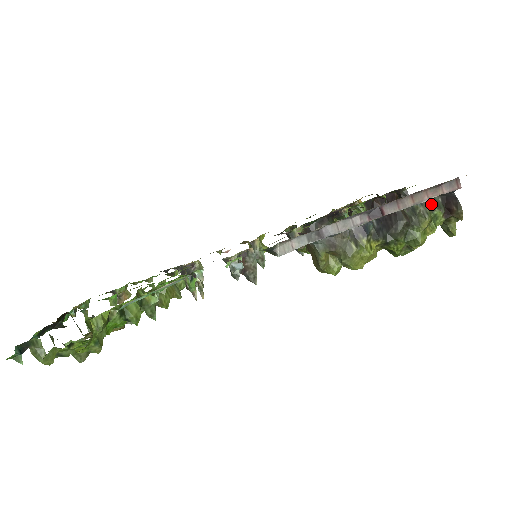
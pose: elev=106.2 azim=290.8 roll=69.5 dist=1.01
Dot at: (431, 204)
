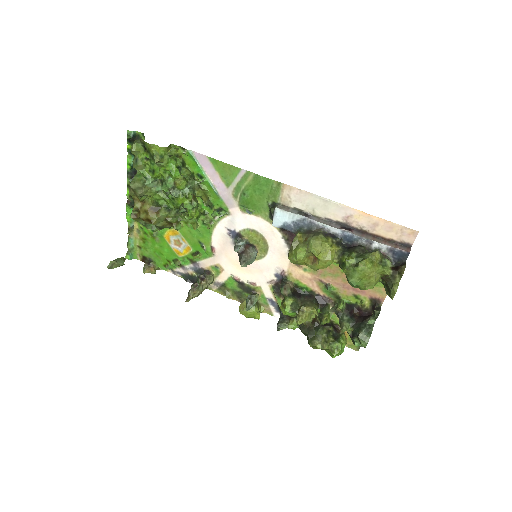
Dot at: (386, 257)
